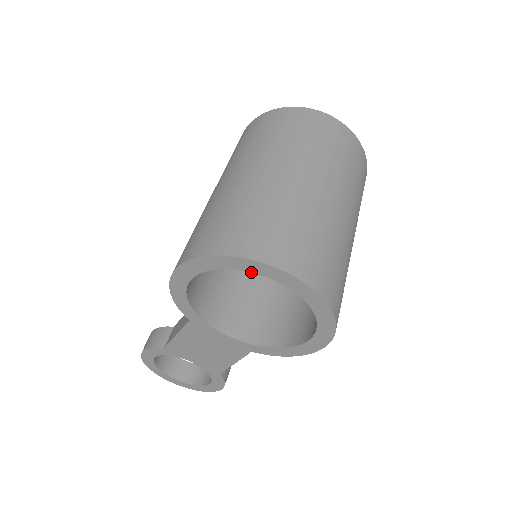
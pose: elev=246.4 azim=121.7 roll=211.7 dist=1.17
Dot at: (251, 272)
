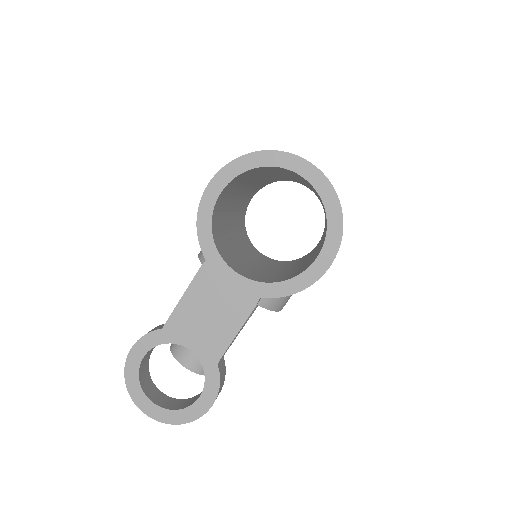
Dot at: (276, 166)
